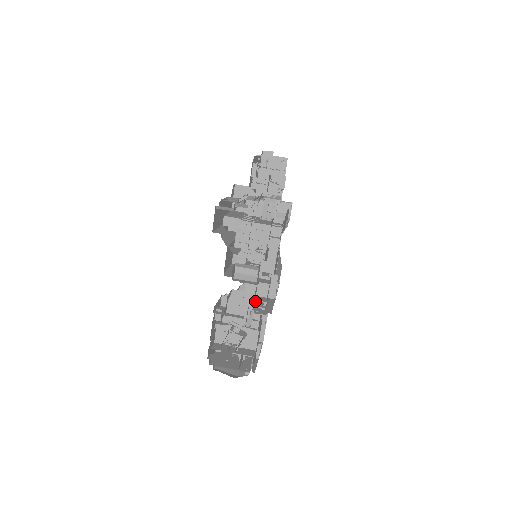
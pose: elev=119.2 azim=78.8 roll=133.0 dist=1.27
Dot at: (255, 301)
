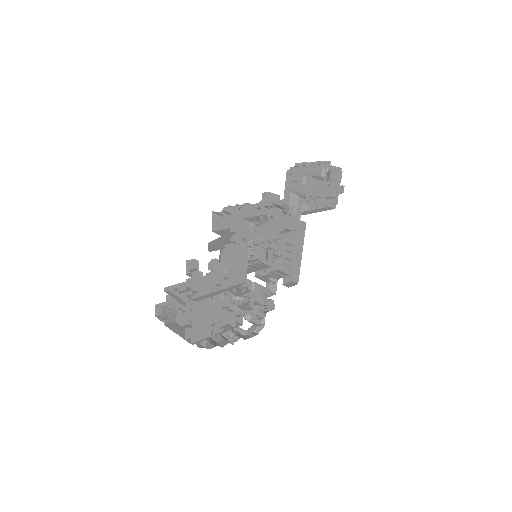
Dot at: occluded
